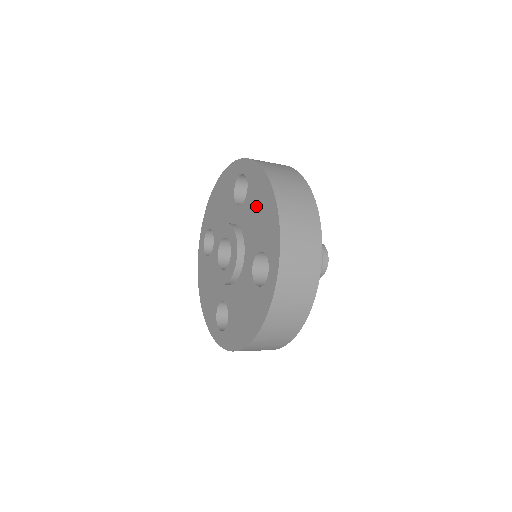
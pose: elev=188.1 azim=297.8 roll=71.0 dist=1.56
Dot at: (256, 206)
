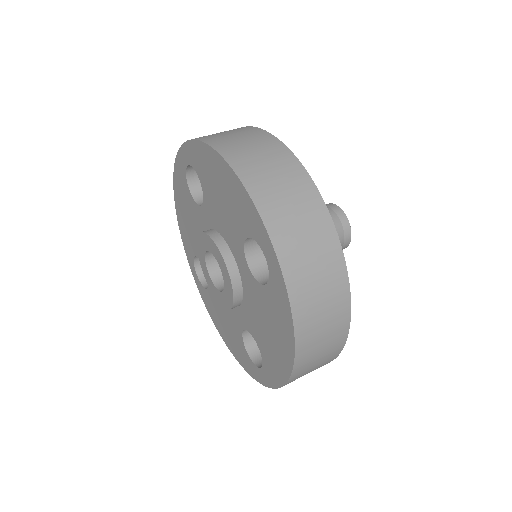
Dot at: (268, 321)
